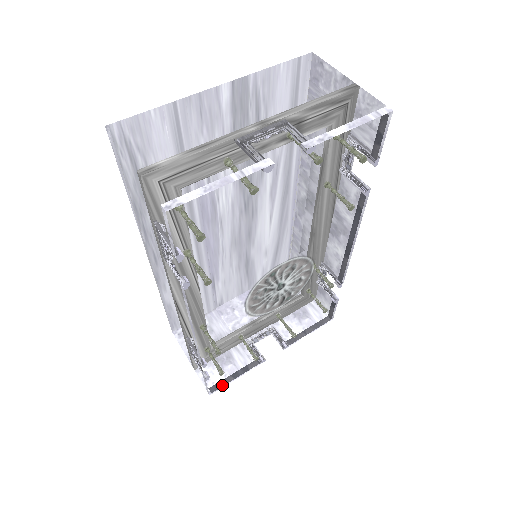
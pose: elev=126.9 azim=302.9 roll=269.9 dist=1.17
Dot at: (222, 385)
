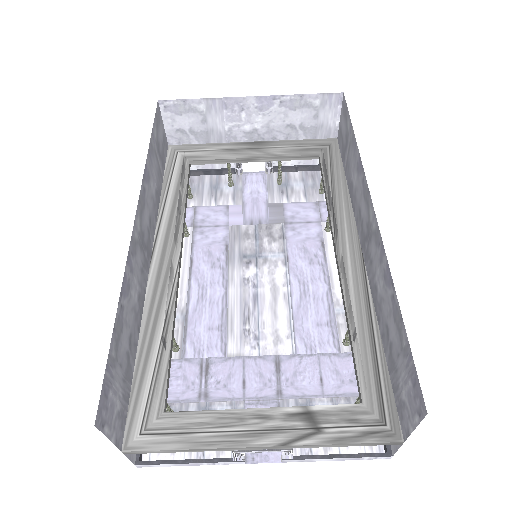
Dot at: (190, 175)
